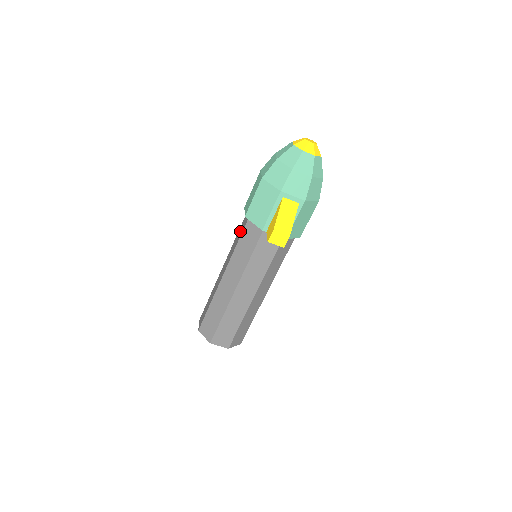
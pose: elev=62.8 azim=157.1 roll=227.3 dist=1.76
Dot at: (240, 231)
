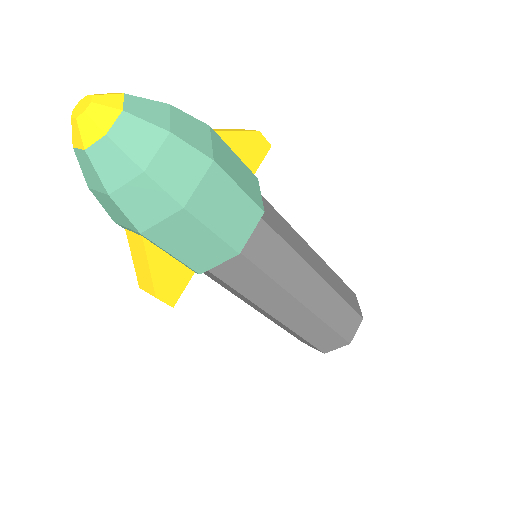
Dot at: occluded
